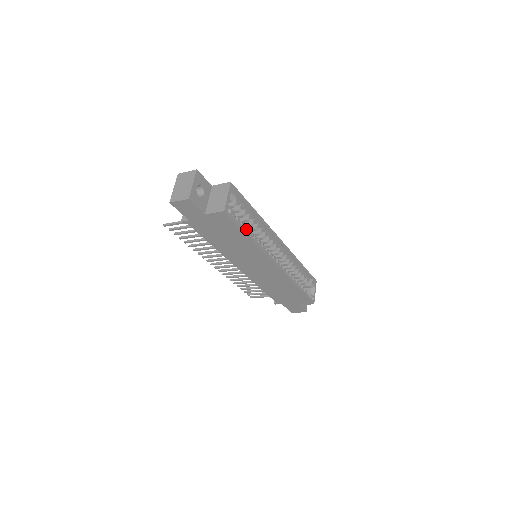
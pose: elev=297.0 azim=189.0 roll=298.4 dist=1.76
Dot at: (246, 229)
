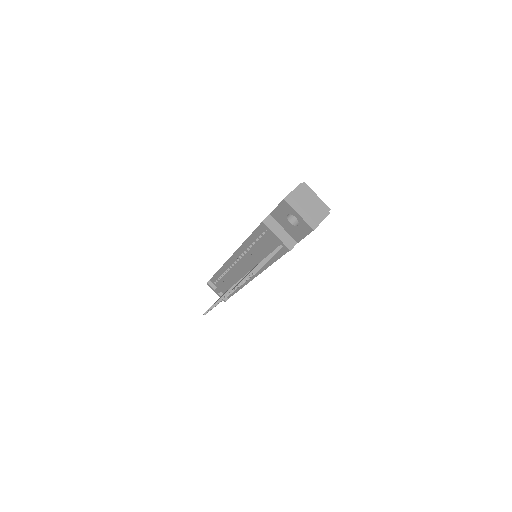
Dot at: occluded
